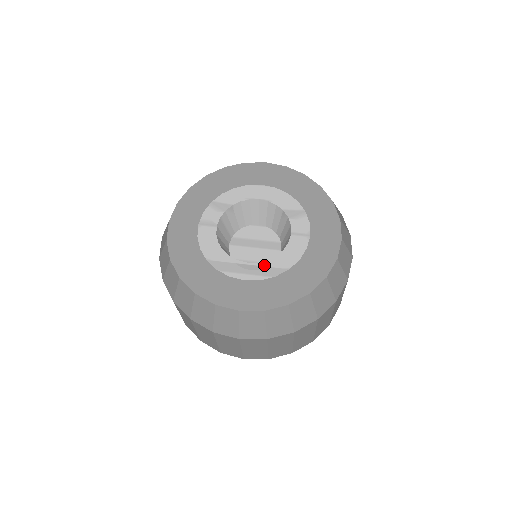
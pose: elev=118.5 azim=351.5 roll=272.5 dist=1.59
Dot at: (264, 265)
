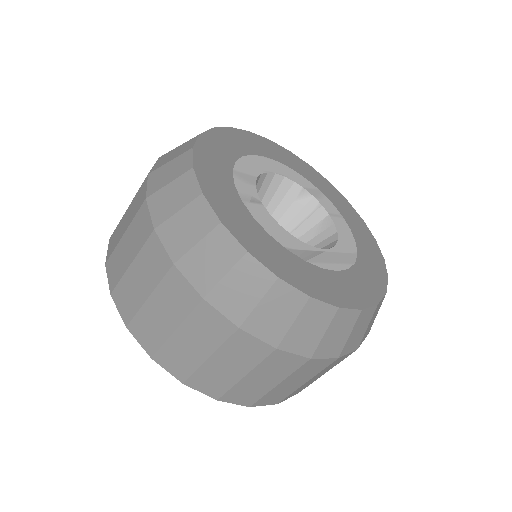
Dot at: (338, 251)
